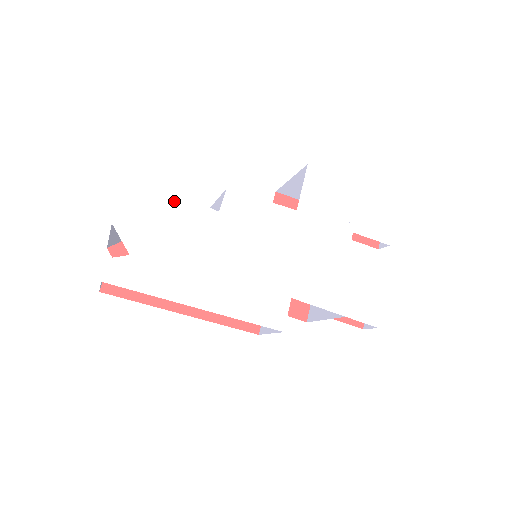
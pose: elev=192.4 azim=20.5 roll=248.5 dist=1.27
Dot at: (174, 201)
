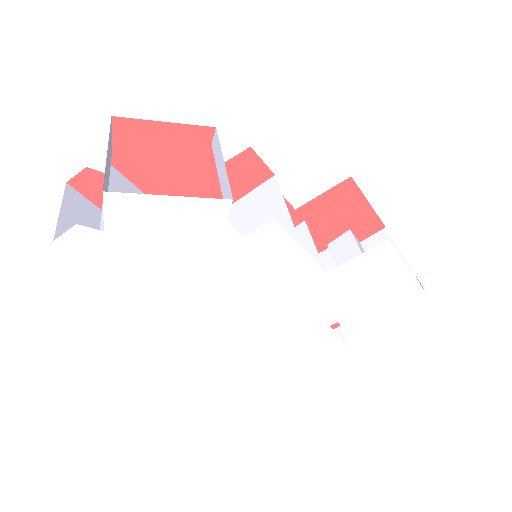
Dot at: (199, 203)
